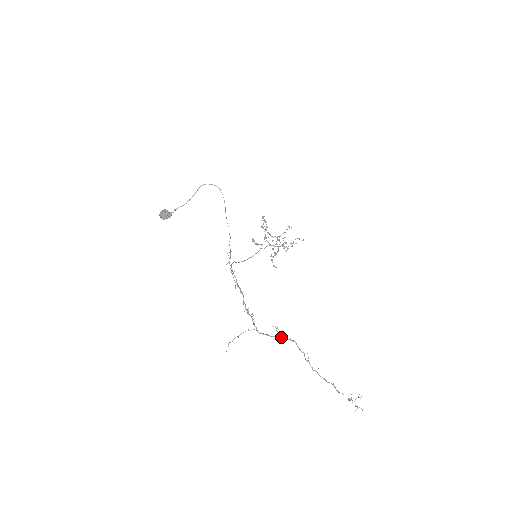
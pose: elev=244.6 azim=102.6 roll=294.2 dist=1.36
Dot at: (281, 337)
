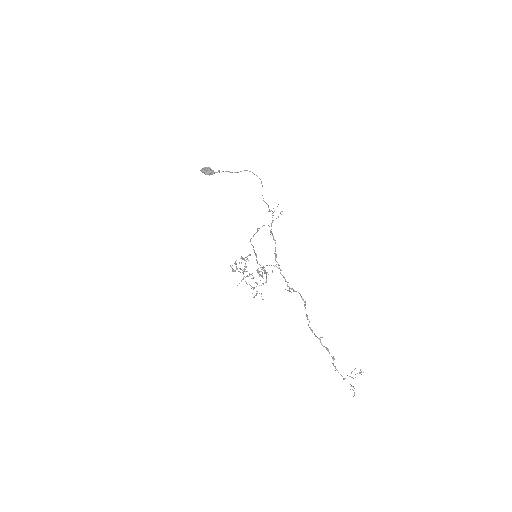
Dot at: (298, 292)
